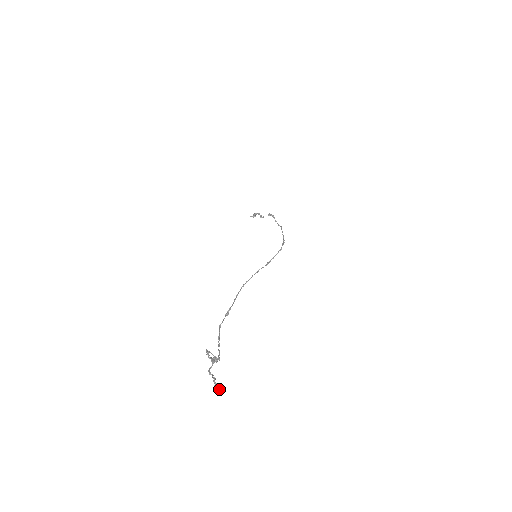
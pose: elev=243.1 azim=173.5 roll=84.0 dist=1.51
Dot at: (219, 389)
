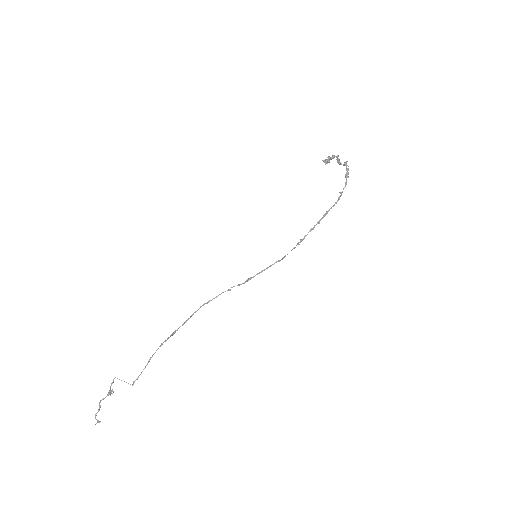
Dot at: (98, 421)
